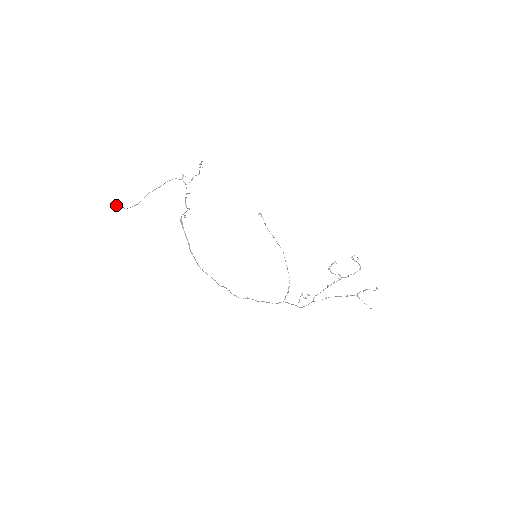
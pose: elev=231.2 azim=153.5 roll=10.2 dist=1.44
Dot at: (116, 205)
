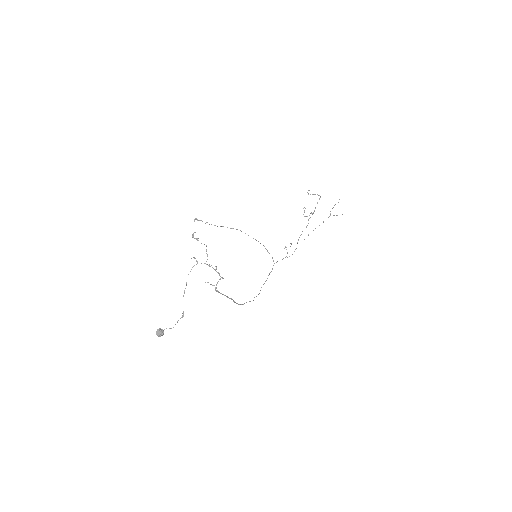
Dot at: (162, 333)
